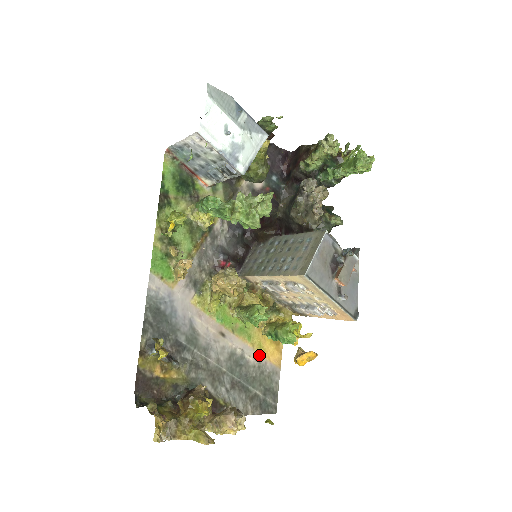
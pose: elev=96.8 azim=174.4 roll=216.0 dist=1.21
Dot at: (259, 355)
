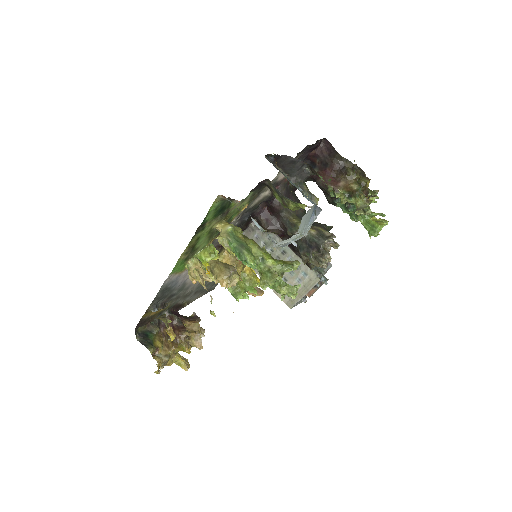
Dot at: occluded
